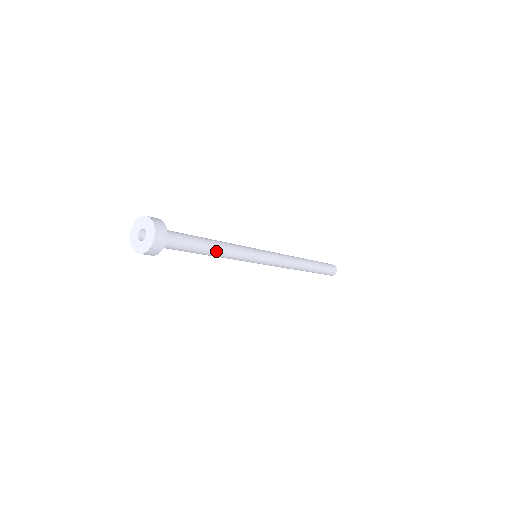
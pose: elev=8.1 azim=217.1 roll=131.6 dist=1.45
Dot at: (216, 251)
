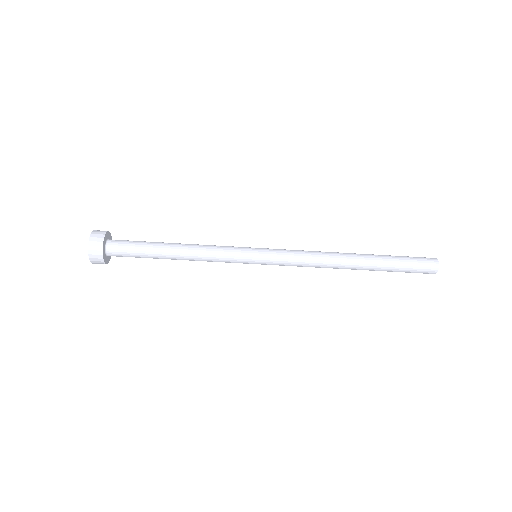
Dot at: (180, 257)
